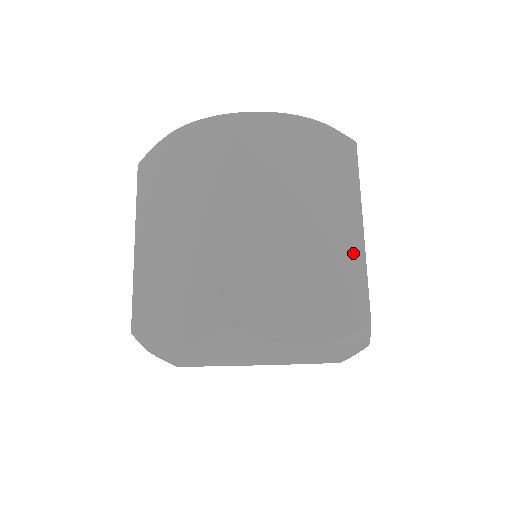
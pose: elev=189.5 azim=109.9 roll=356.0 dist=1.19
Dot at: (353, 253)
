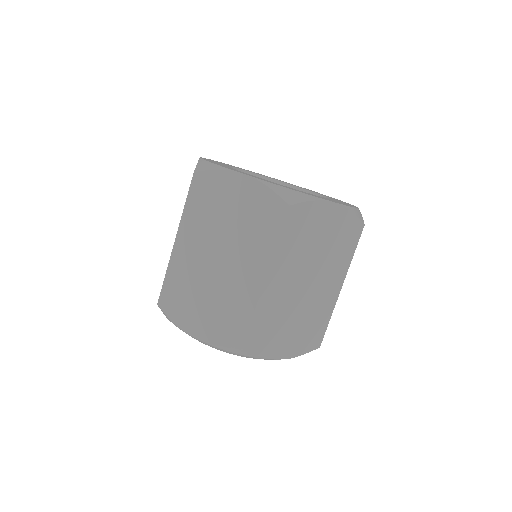
Dot at: (249, 294)
